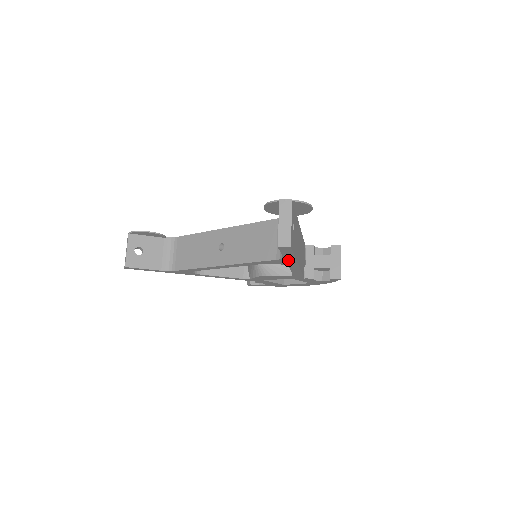
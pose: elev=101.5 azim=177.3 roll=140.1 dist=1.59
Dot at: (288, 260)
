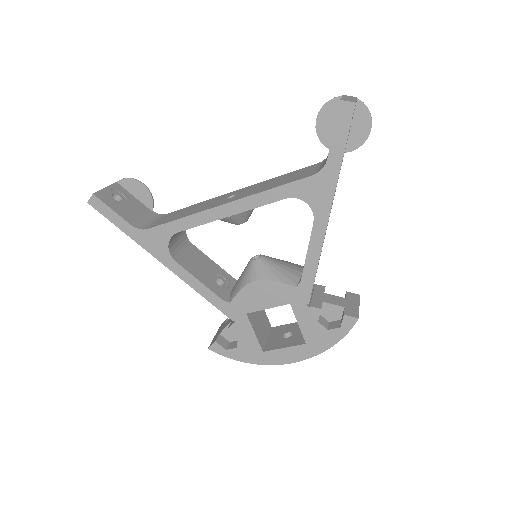
Dot at: (326, 181)
